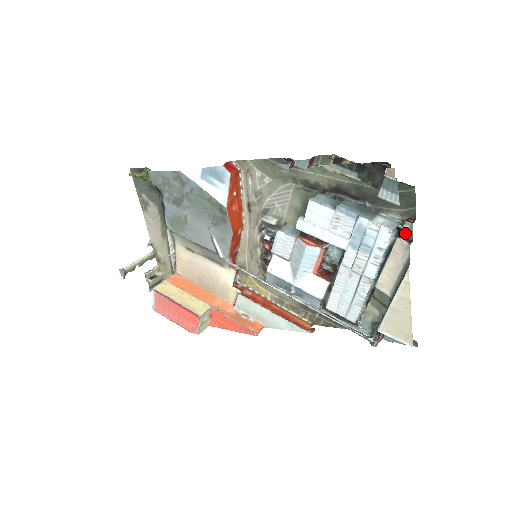
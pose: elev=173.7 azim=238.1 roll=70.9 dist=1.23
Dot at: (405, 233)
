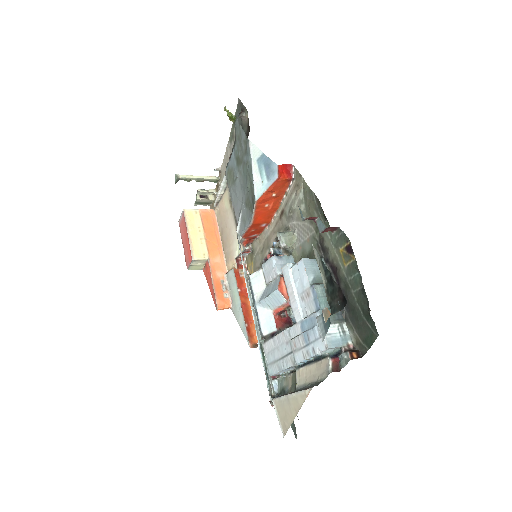
Dot at: (341, 359)
